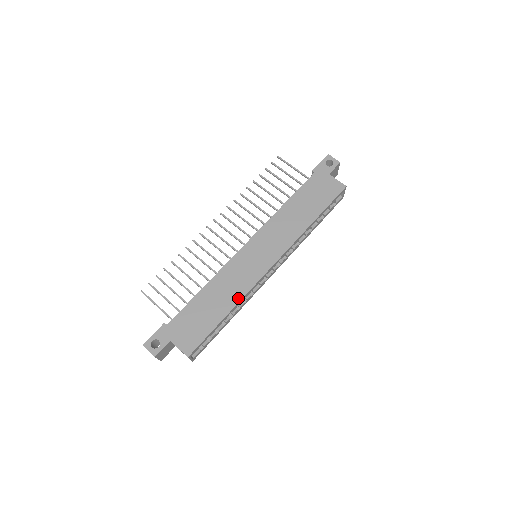
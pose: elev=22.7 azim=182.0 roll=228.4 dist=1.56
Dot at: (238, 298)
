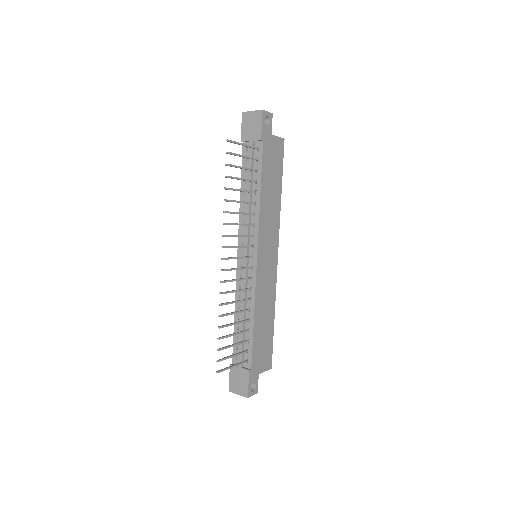
Dot at: (274, 302)
